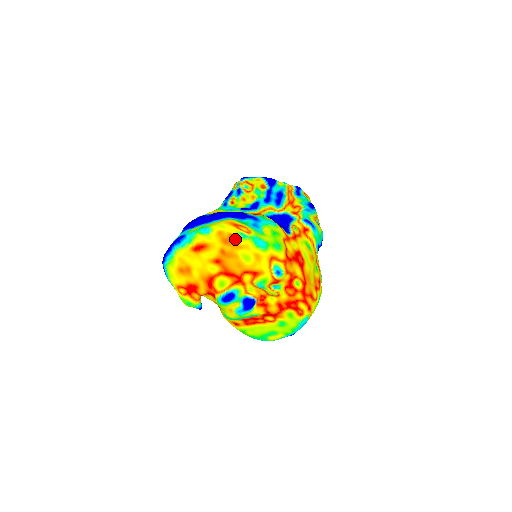
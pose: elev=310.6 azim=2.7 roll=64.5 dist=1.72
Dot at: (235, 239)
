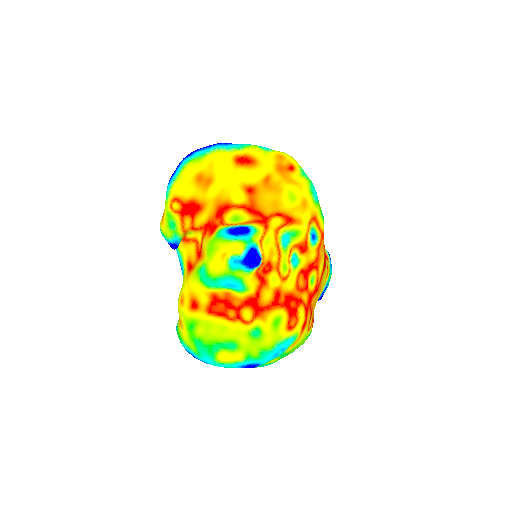
Dot at: (293, 171)
